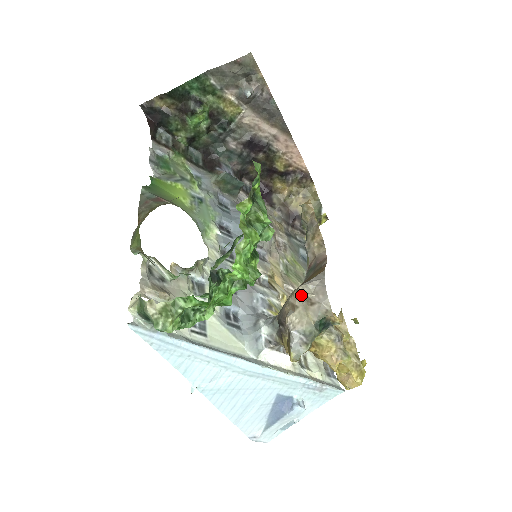
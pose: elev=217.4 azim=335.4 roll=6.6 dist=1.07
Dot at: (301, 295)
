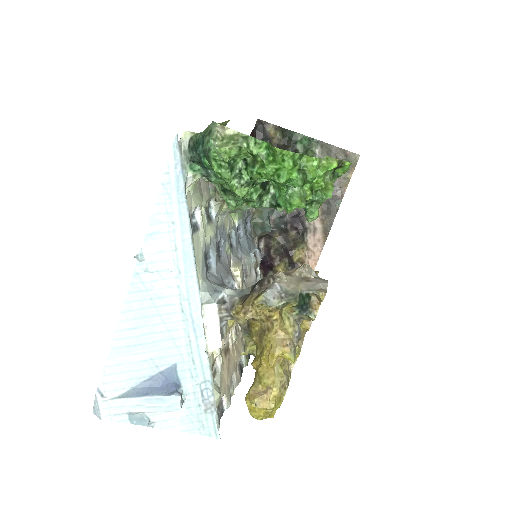
Dot at: (301, 272)
